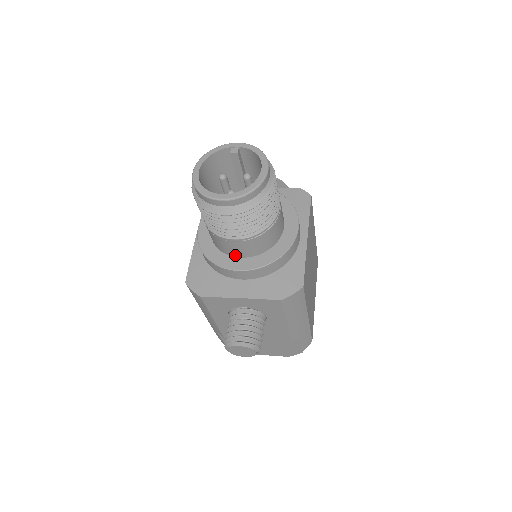
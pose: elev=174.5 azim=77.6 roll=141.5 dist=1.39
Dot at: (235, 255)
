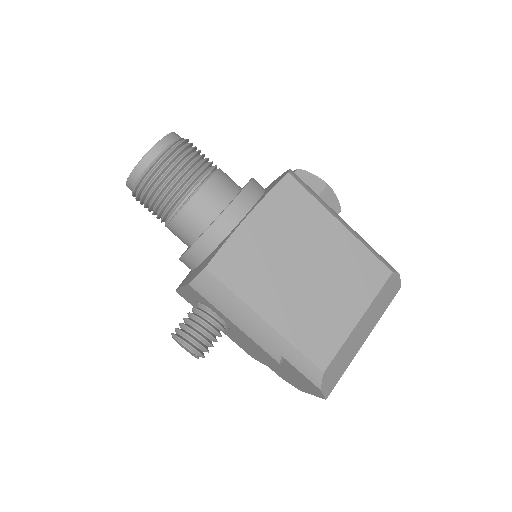
Dot at: occluded
